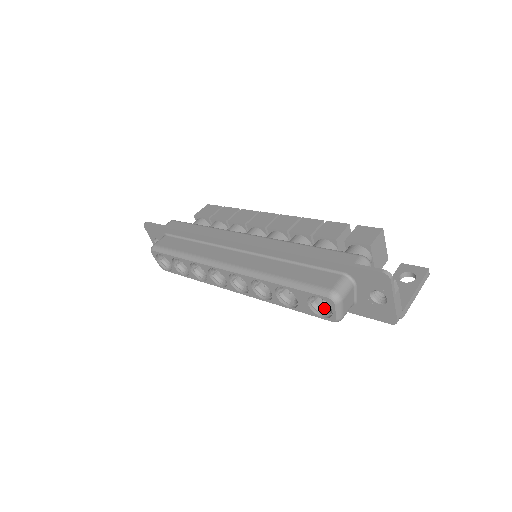
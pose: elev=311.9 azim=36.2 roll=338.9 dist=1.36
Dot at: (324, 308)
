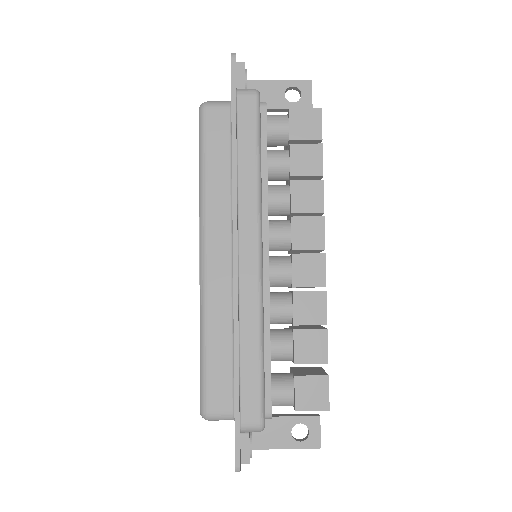
Dot at: occluded
